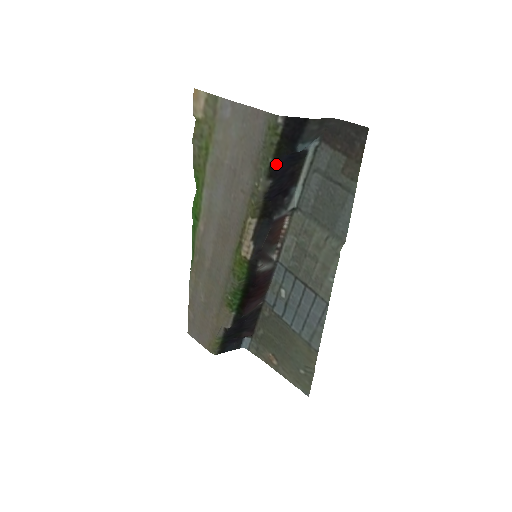
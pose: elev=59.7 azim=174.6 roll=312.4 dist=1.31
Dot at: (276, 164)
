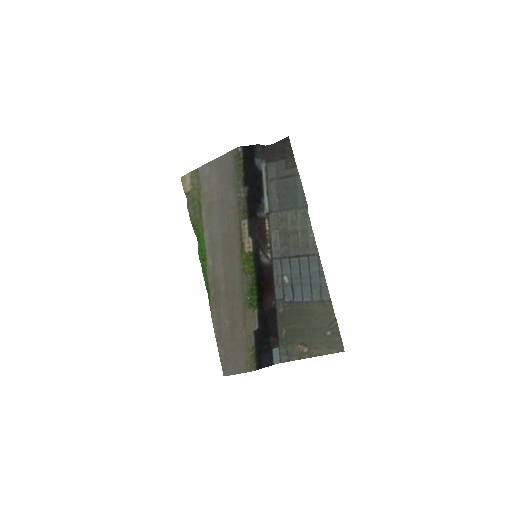
Dot at: (246, 177)
